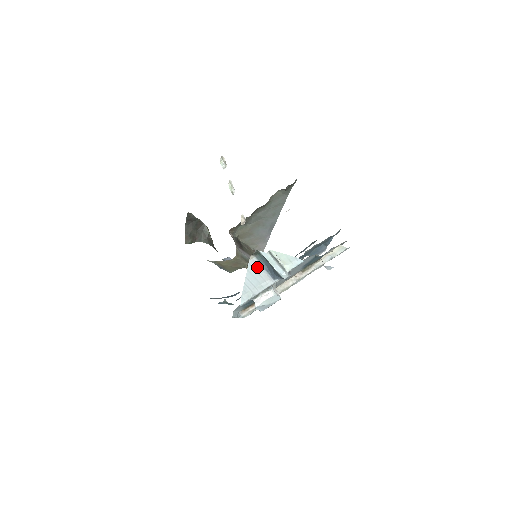
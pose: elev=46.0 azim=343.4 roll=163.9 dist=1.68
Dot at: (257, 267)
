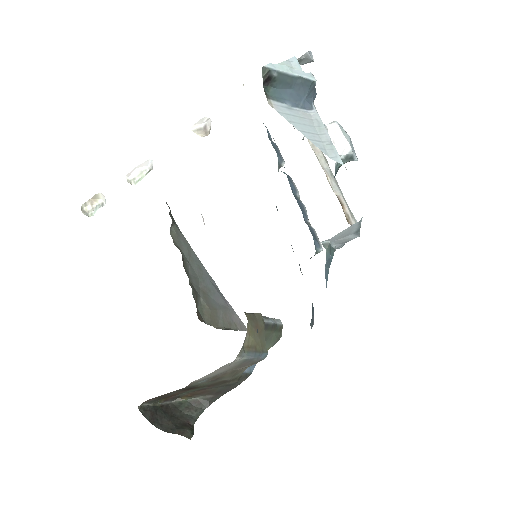
Dot at: (287, 111)
